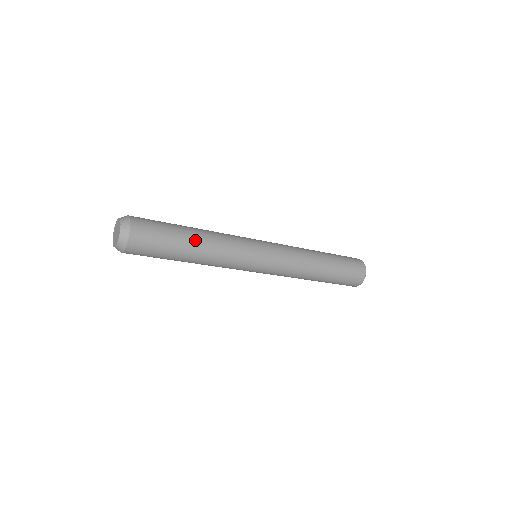
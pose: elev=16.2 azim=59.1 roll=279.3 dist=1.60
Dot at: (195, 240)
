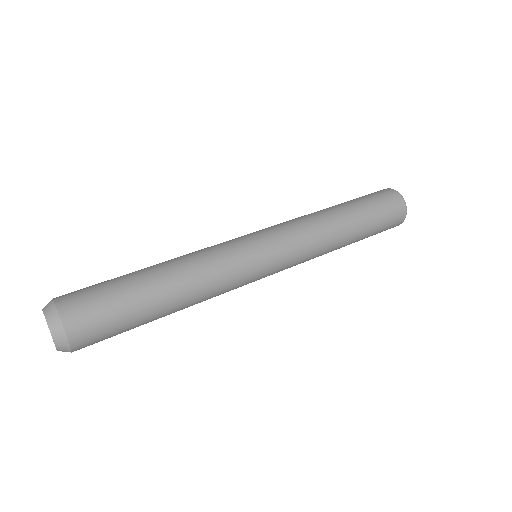
Dot at: (169, 312)
